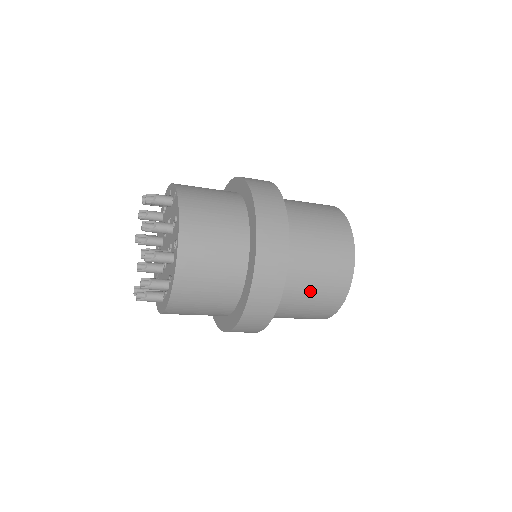
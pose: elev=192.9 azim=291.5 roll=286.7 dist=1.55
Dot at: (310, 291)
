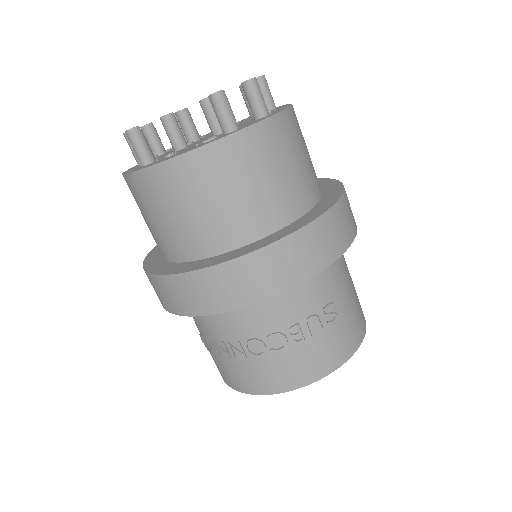
Dot at: occluded
